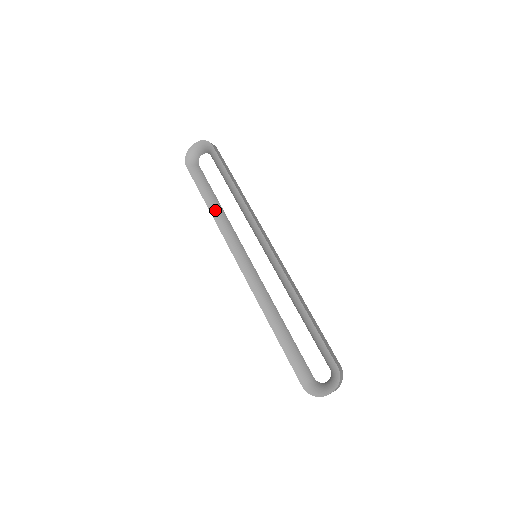
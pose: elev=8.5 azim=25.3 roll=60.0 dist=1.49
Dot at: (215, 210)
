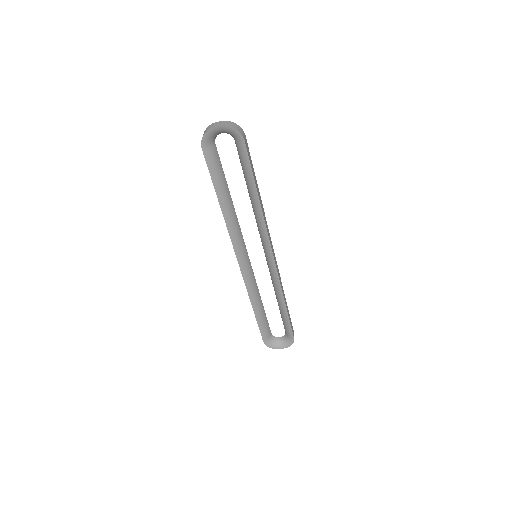
Dot at: (226, 207)
